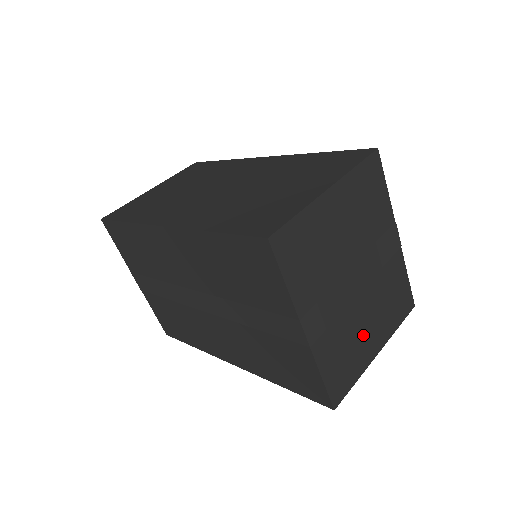
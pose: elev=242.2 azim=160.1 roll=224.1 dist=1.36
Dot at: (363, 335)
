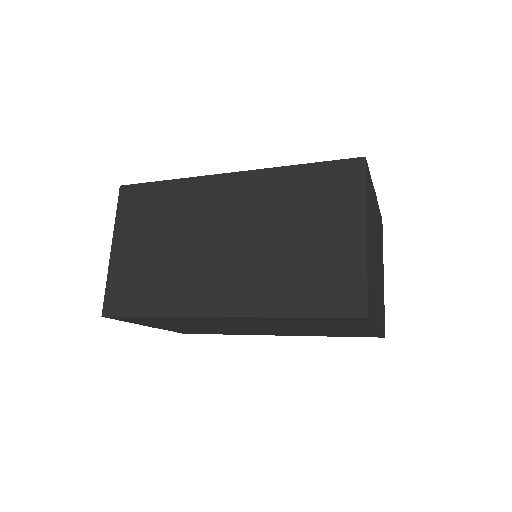
Dot at: (381, 281)
